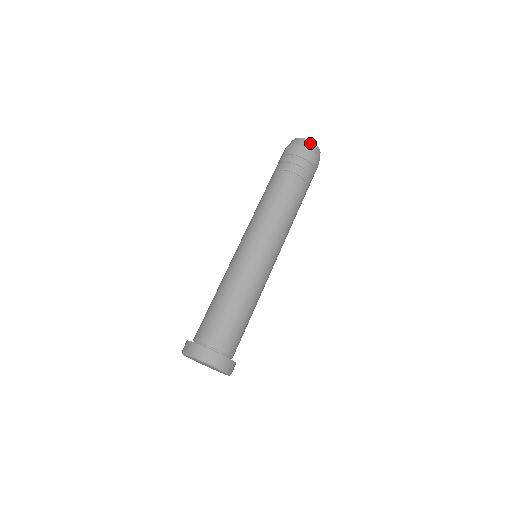
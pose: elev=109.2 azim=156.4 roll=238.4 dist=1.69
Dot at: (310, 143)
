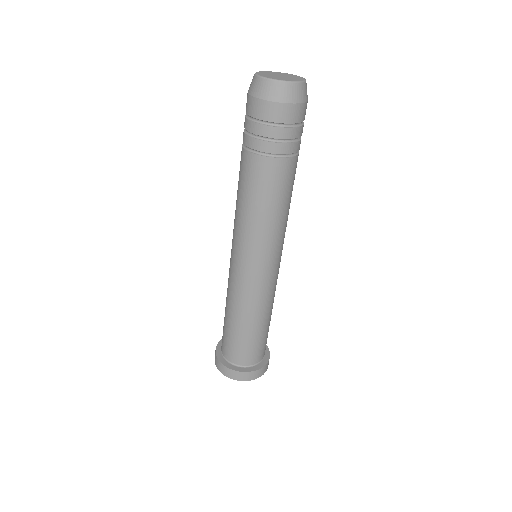
Dot at: (268, 86)
